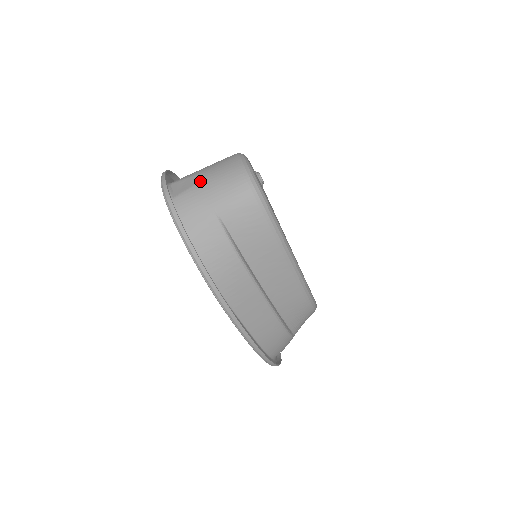
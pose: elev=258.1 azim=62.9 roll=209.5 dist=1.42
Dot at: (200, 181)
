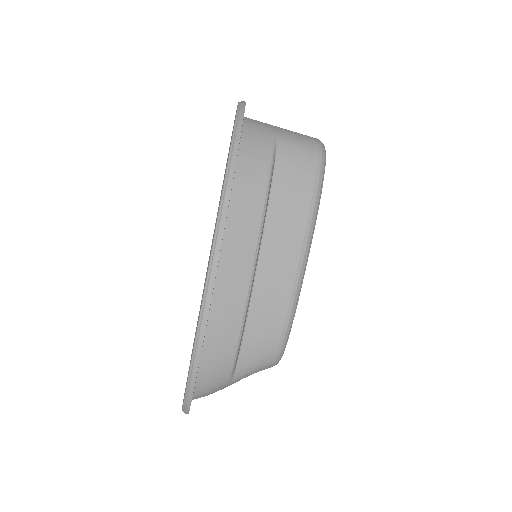
Dot at: occluded
